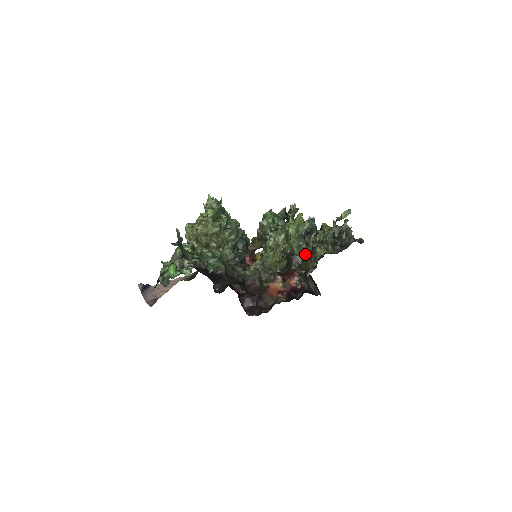
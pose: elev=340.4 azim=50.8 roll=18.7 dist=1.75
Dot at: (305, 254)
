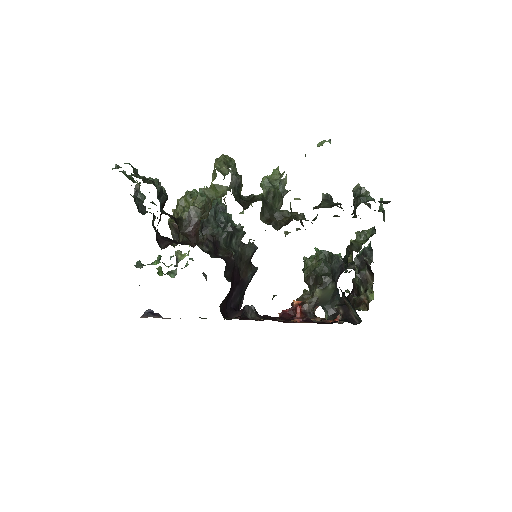
Dot at: (282, 210)
